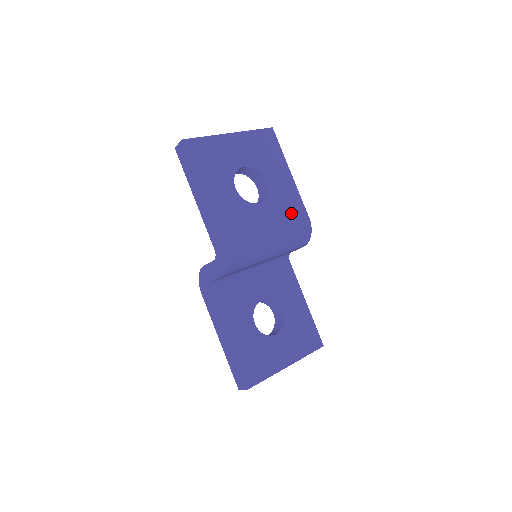
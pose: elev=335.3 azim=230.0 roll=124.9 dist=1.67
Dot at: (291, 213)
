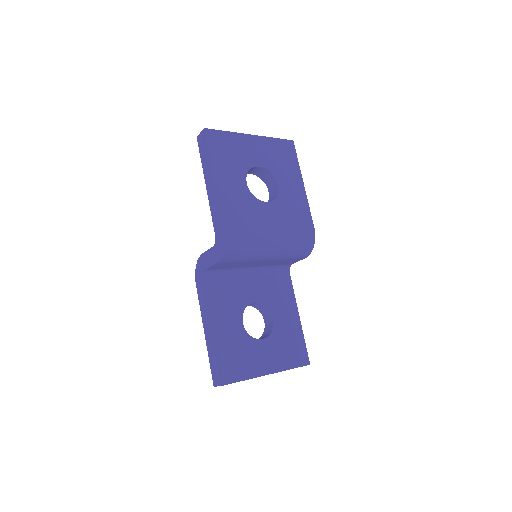
Dot at: (297, 219)
